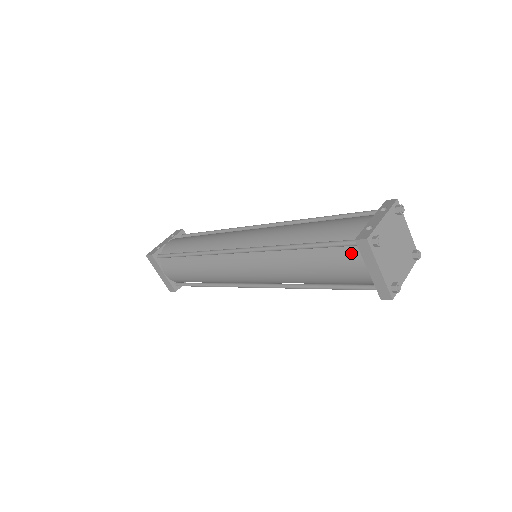
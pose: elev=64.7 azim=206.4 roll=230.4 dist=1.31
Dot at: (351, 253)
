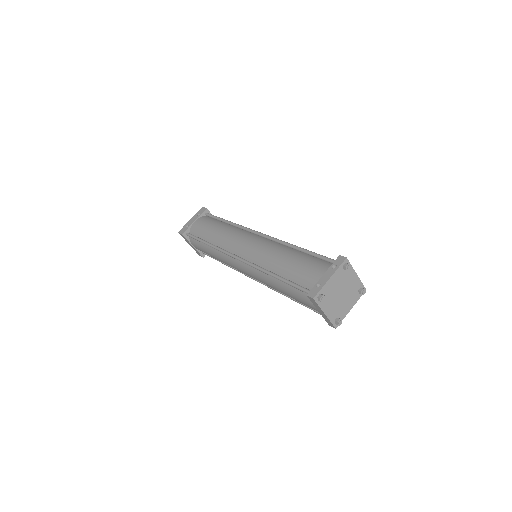
Dot at: occluded
